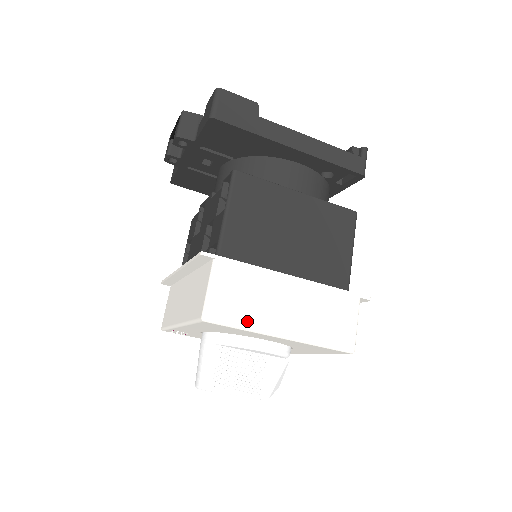
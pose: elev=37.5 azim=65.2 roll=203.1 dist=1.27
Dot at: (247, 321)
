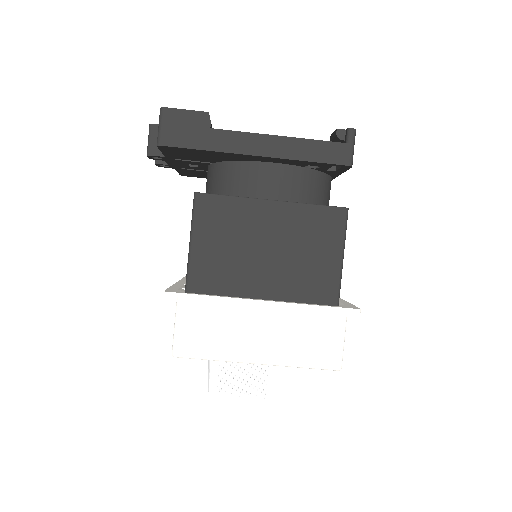
Dot at: (217, 353)
